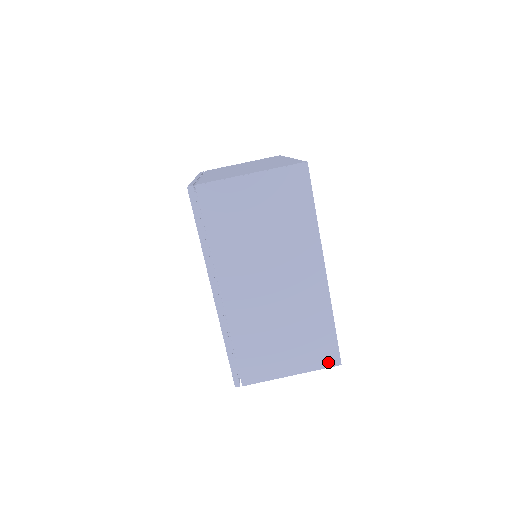
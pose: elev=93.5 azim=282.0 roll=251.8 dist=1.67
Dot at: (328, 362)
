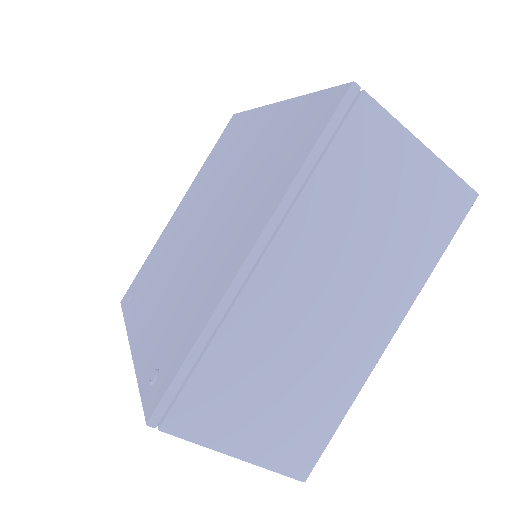
Dot at: (295, 468)
